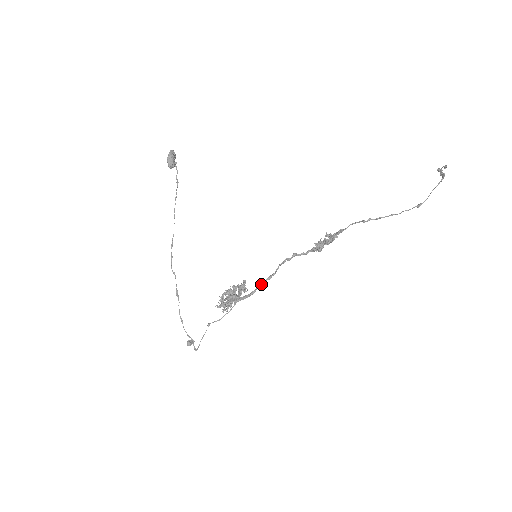
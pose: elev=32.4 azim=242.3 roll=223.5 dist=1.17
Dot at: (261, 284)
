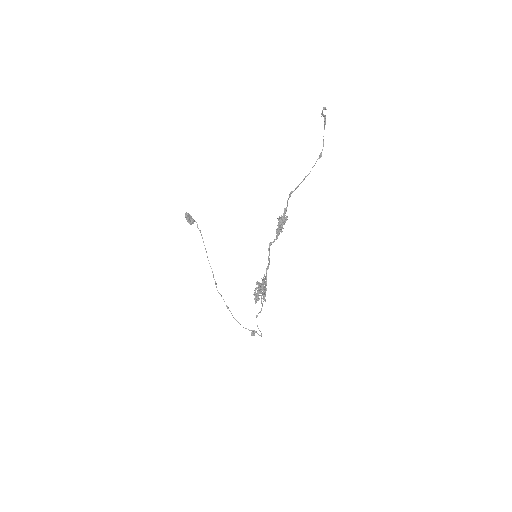
Dot at: (266, 275)
